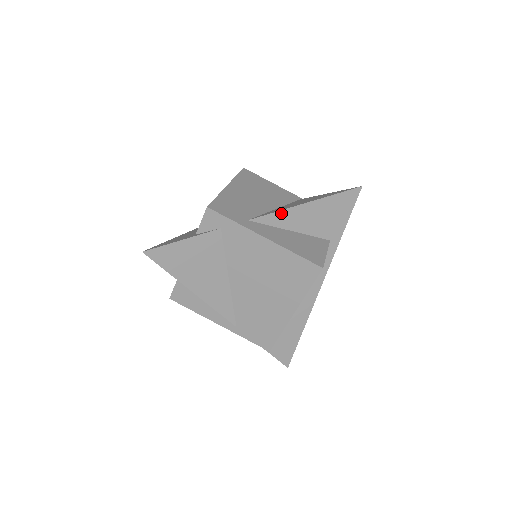
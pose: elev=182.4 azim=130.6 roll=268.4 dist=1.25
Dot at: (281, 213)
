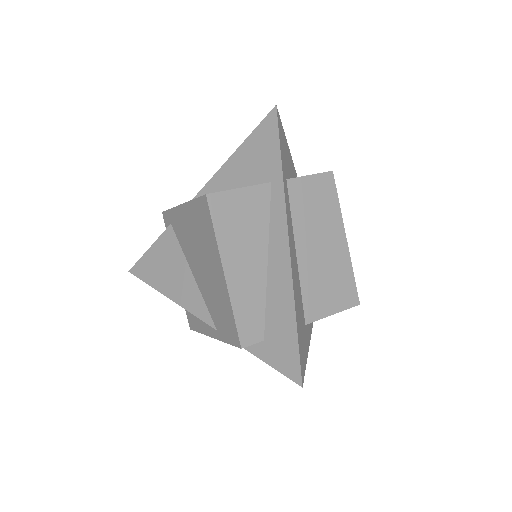
Dot at: (211, 182)
